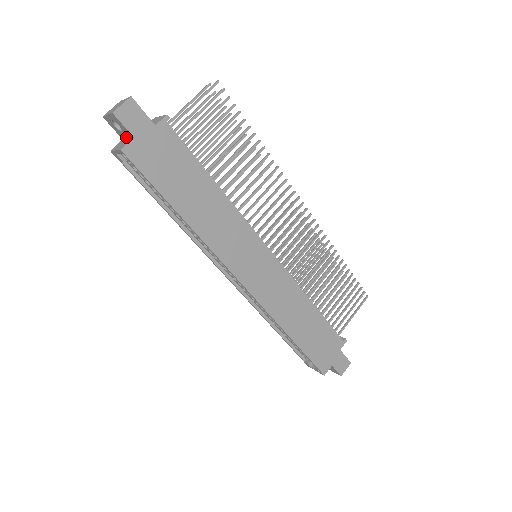
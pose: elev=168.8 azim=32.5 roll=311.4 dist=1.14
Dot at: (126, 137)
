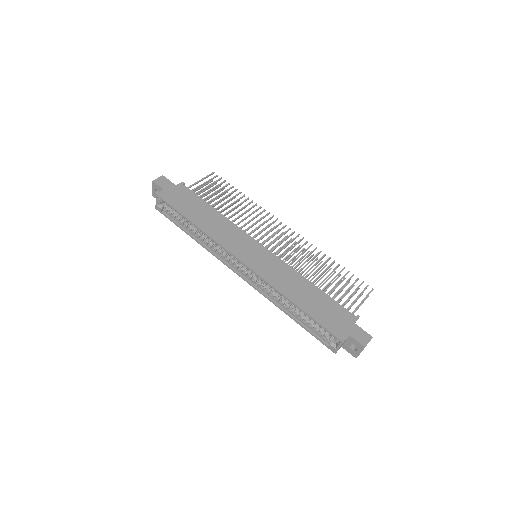
Dot at: occluded
